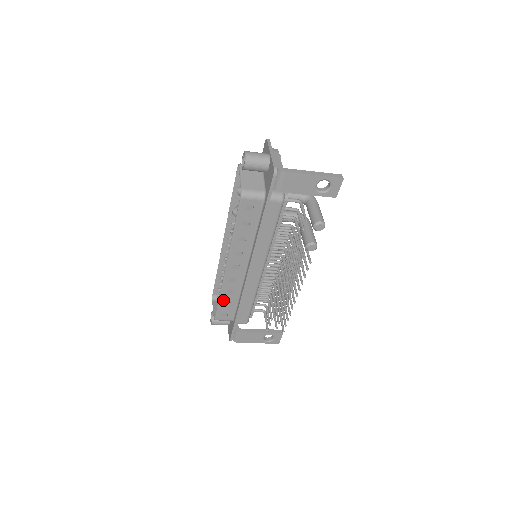
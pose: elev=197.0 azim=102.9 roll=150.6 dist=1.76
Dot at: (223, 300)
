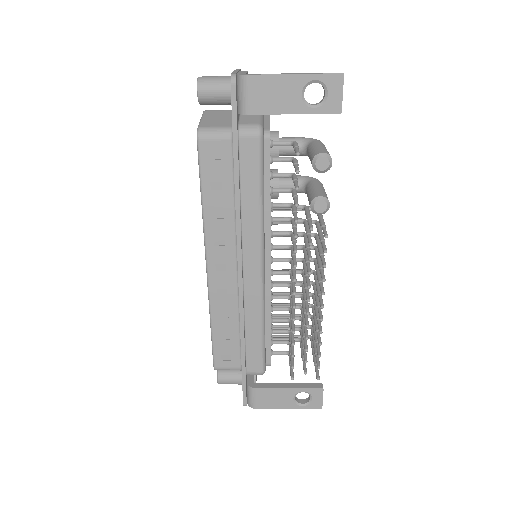
Dot at: (217, 331)
